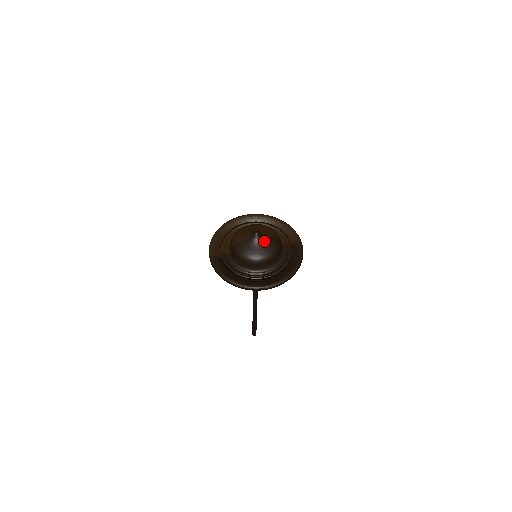
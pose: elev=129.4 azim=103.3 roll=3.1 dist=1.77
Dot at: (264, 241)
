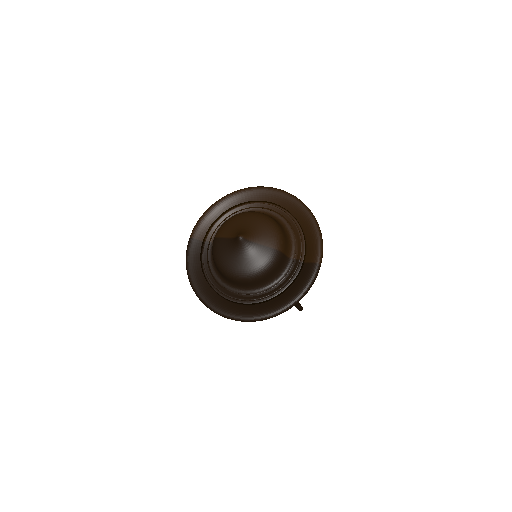
Dot at: (249, 252)
